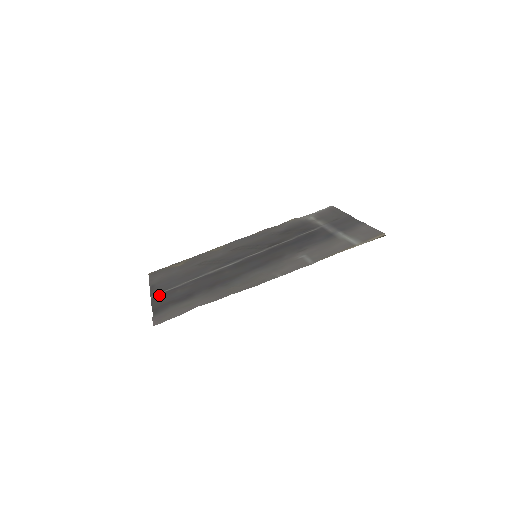
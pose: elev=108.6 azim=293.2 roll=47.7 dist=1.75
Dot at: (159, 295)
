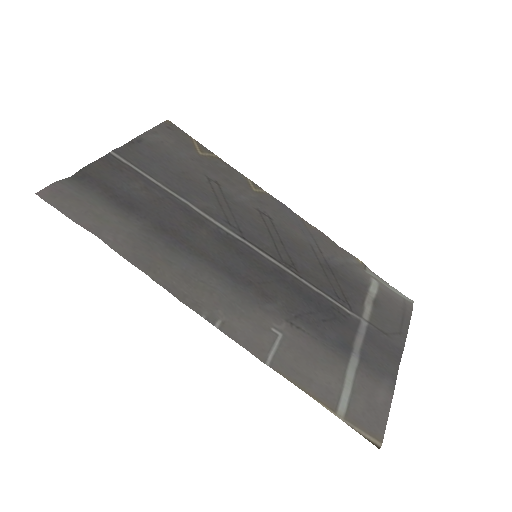
Dot at: (119, 161)
